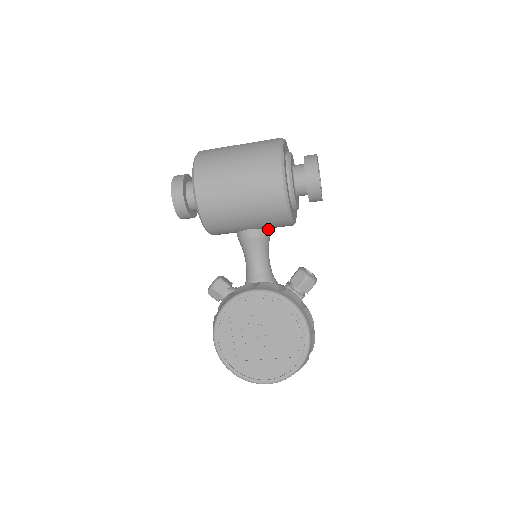
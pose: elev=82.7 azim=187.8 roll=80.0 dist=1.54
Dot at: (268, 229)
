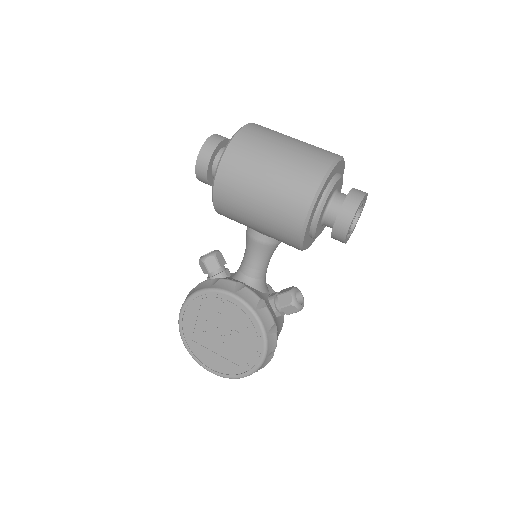
Dot at: occluded
